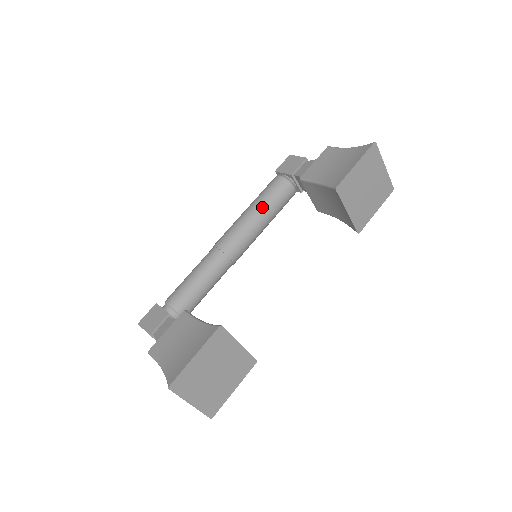
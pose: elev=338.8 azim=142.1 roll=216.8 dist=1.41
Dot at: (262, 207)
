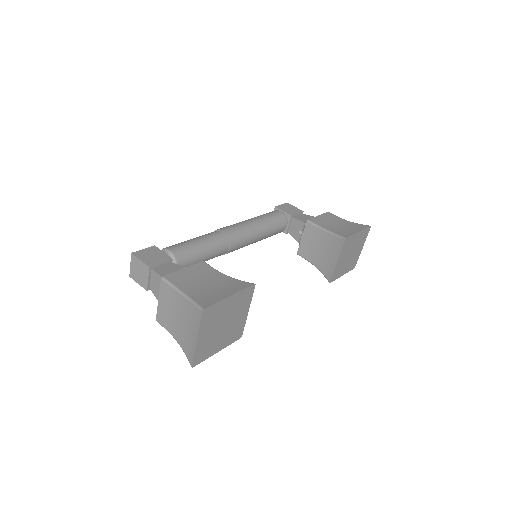
Dot at: (265, 224)
